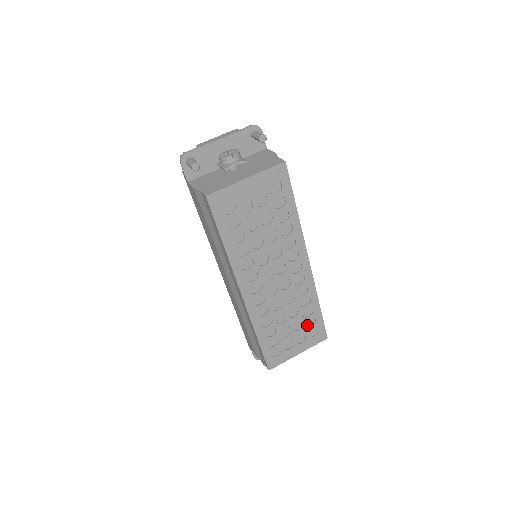
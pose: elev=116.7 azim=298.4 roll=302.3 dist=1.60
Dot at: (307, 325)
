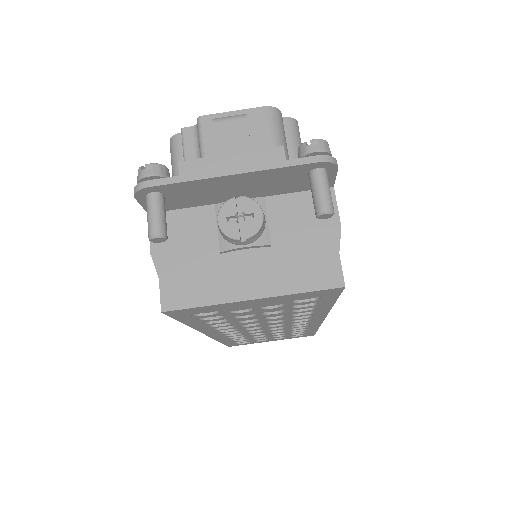
Dot at: occluded
